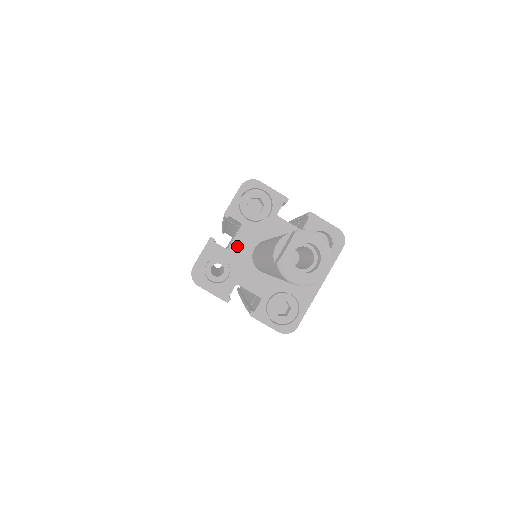
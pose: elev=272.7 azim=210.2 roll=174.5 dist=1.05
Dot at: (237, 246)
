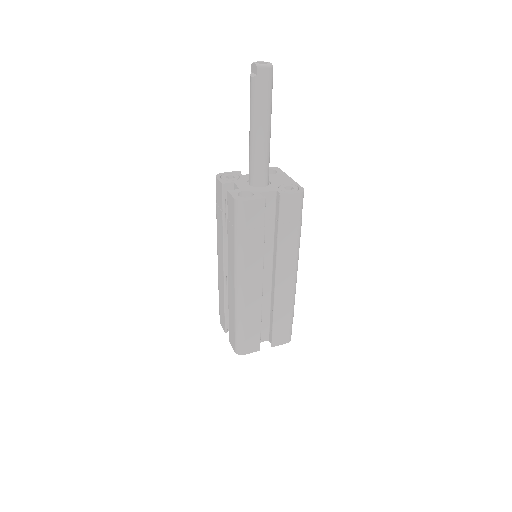
Dot at: (242, 187)
